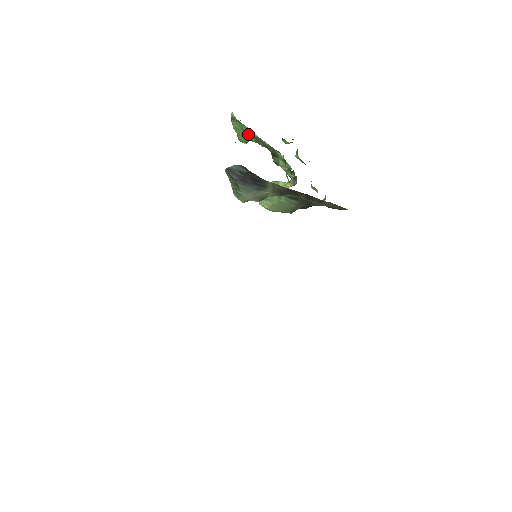
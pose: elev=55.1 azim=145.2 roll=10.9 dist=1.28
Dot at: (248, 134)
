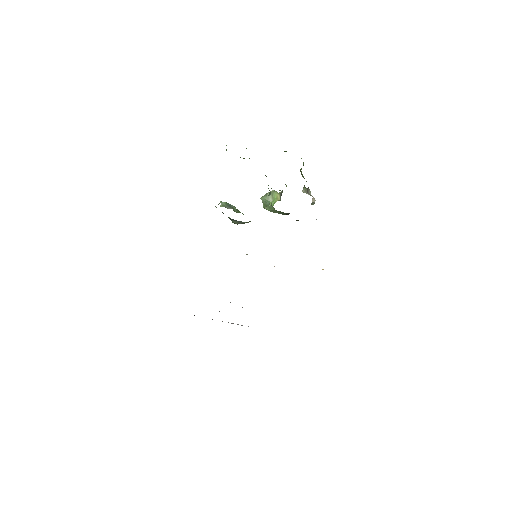
Dot at: occluded
